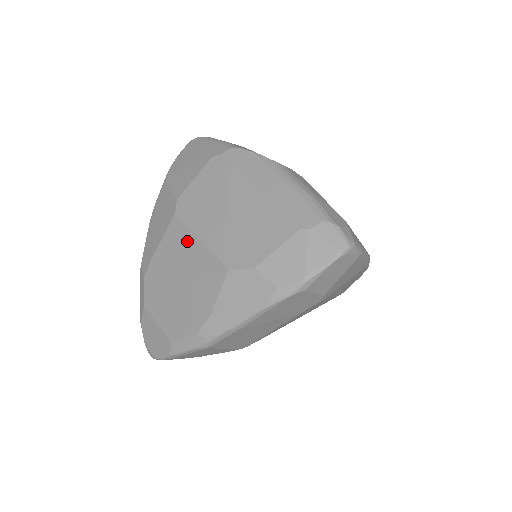
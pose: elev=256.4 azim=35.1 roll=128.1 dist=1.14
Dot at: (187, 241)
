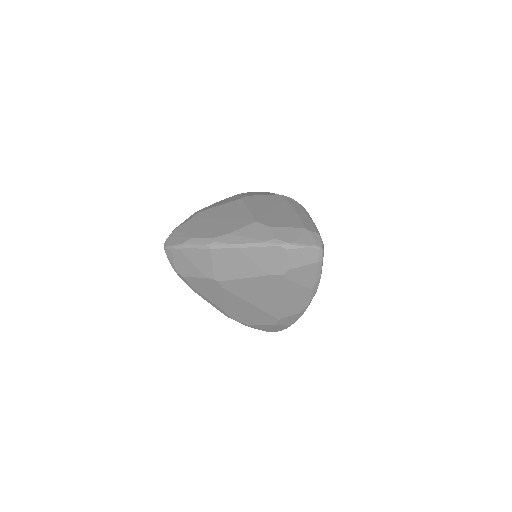
Dot at: (240, 208)
